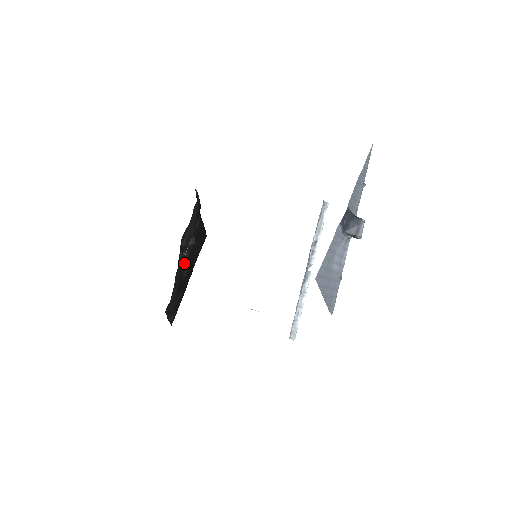
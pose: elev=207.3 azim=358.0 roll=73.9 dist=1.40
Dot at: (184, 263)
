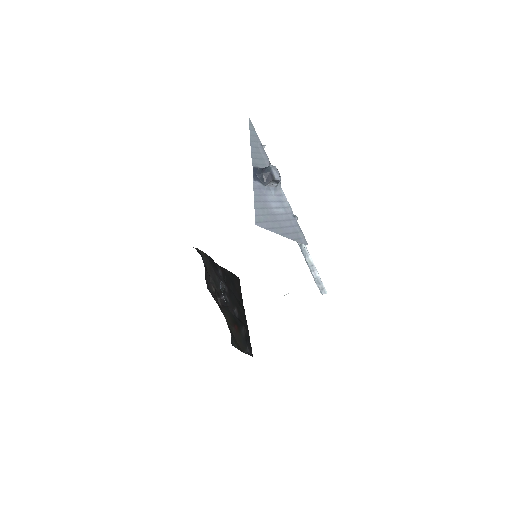
Dot at: (228, 305)
